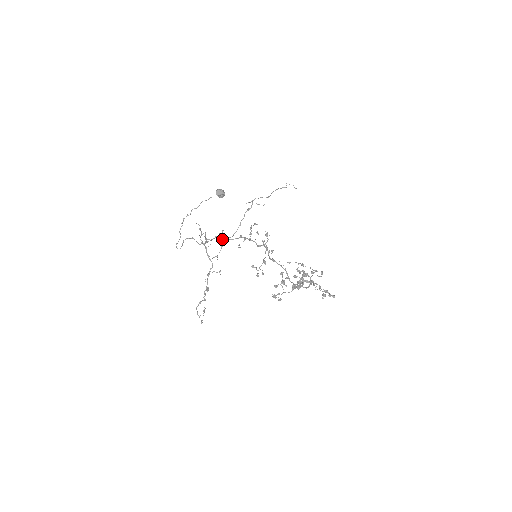
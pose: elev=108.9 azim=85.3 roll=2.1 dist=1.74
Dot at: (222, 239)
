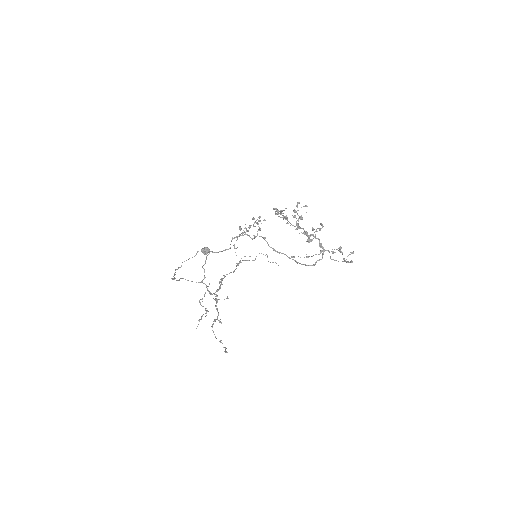
Dot at: (216, 252)
